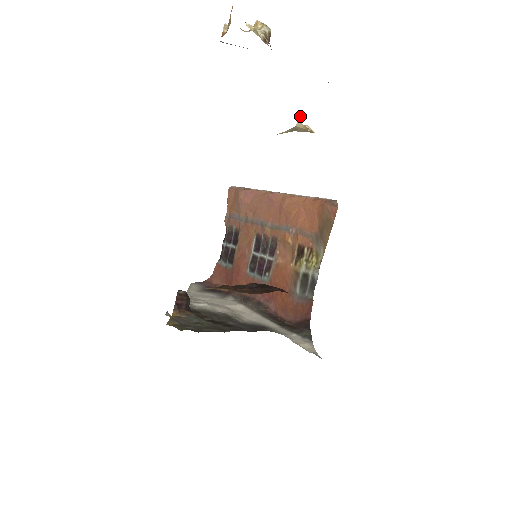
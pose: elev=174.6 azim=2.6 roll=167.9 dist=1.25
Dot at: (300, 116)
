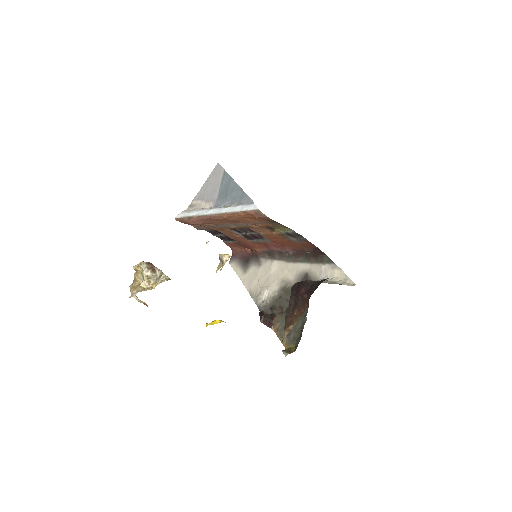
Dot at: (221, 269)
